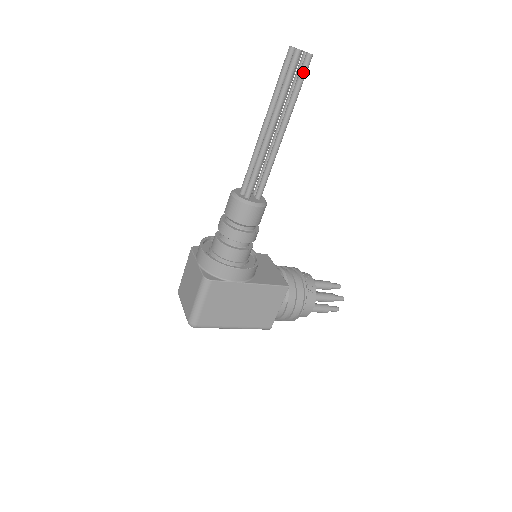
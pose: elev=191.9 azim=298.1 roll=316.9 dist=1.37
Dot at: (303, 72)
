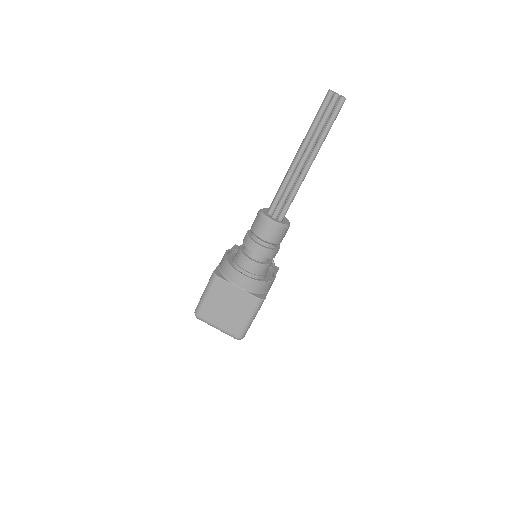
Dot at: occluded
